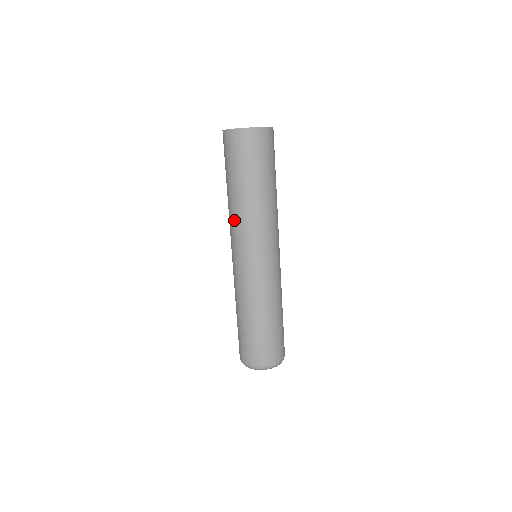
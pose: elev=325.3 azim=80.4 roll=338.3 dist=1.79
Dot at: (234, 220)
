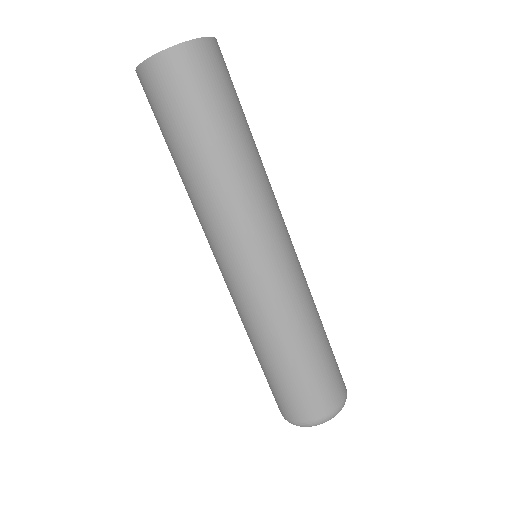
Dot at: (231, 202)
